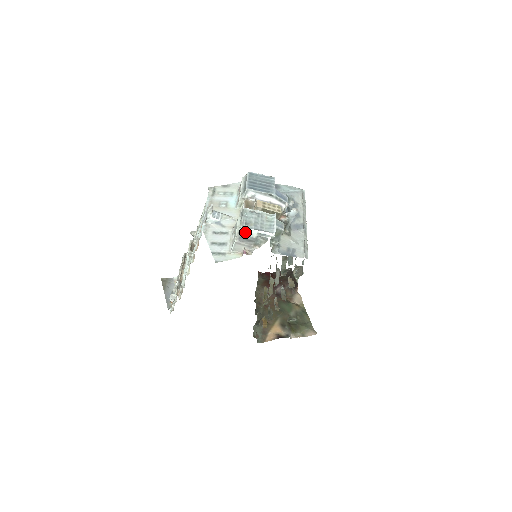
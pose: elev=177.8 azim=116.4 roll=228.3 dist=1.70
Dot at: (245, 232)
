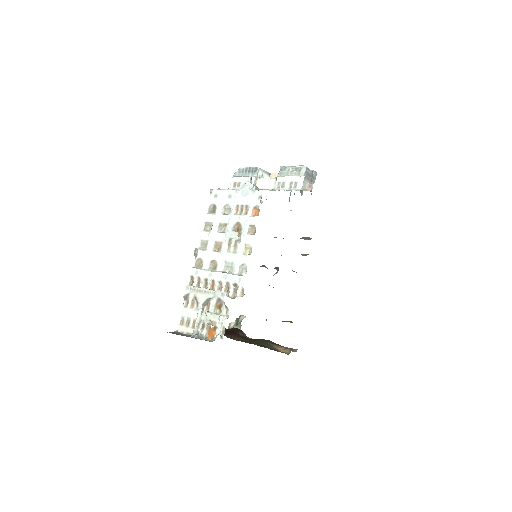
Dot at: (306, 167)
